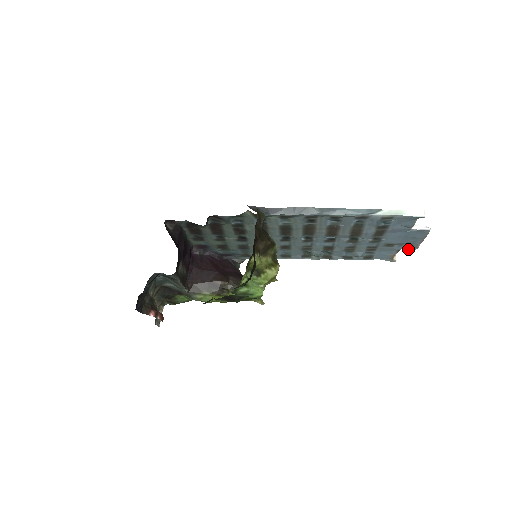
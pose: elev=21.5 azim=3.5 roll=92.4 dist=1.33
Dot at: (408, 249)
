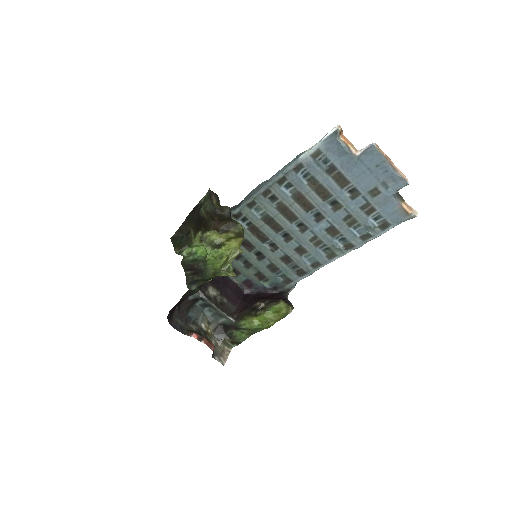
Dot at: (400, 188)
